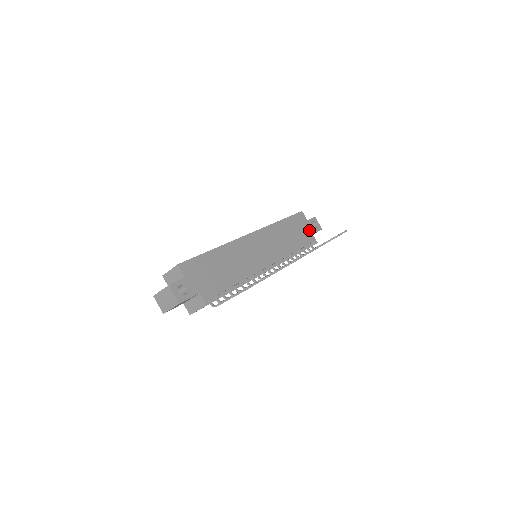
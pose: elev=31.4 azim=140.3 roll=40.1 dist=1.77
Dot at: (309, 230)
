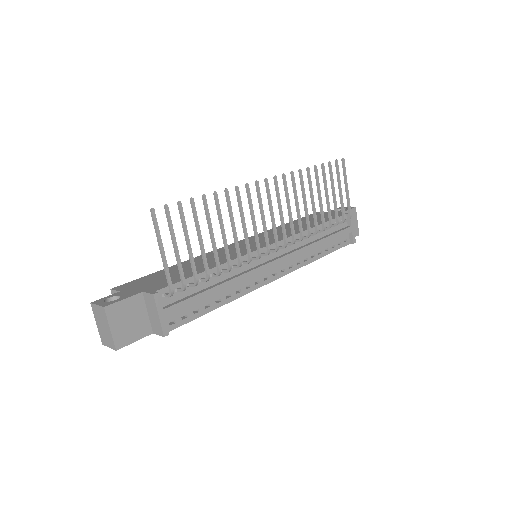
Dot at: (333, 214)
